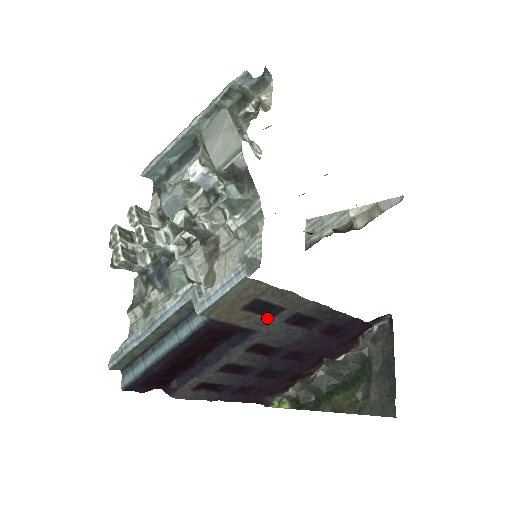
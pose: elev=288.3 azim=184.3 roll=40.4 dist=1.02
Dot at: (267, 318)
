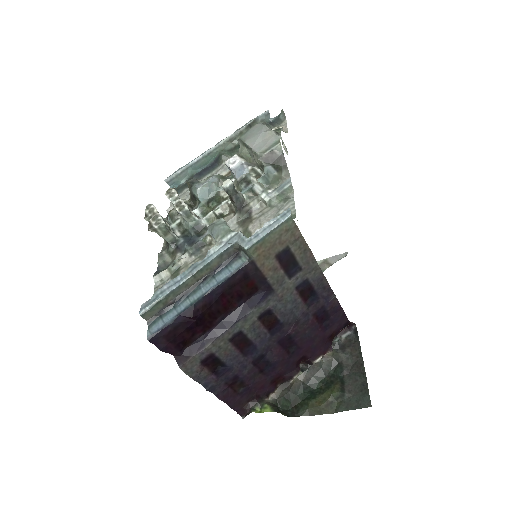
Dot at: (286, 277)
